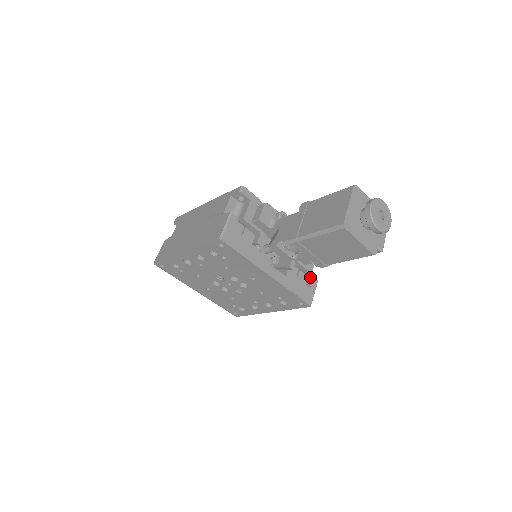
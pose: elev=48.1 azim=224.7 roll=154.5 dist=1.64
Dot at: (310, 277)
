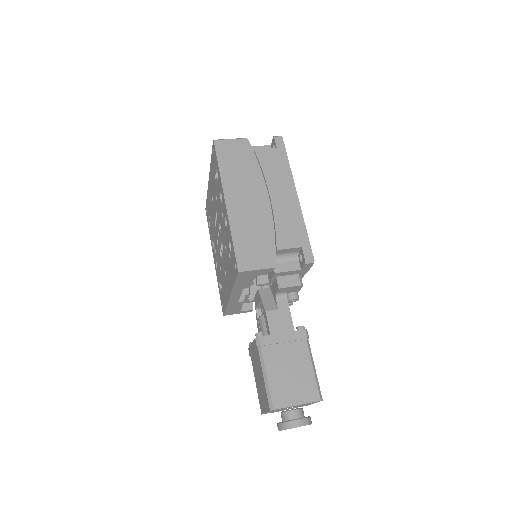
Dot at: occluded
